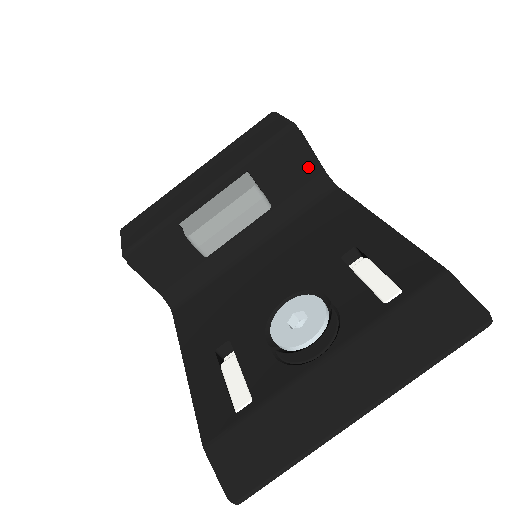
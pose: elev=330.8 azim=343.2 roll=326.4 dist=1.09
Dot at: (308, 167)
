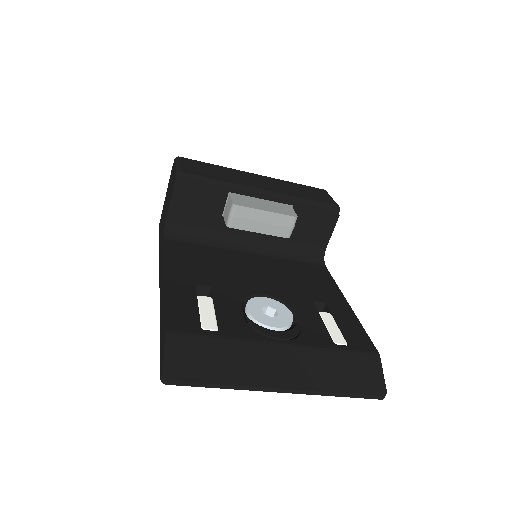
Dot at: (321, 238)
